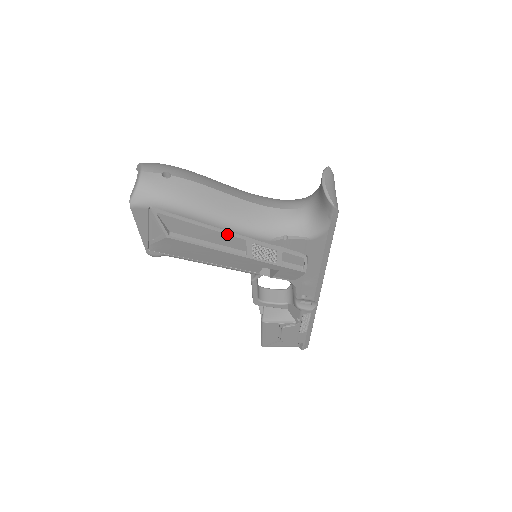
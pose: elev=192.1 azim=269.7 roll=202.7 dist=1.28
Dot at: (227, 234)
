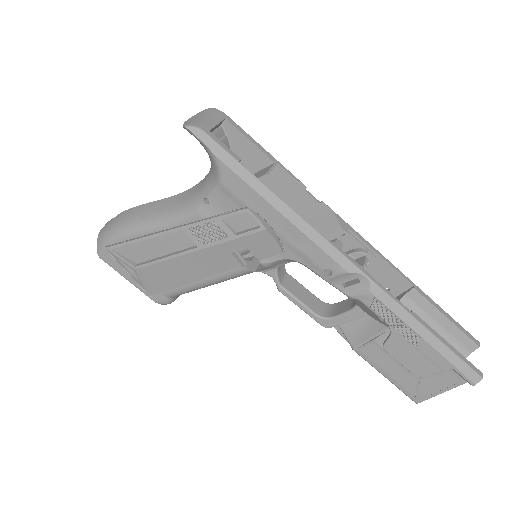
Dot at: (166, 235)
